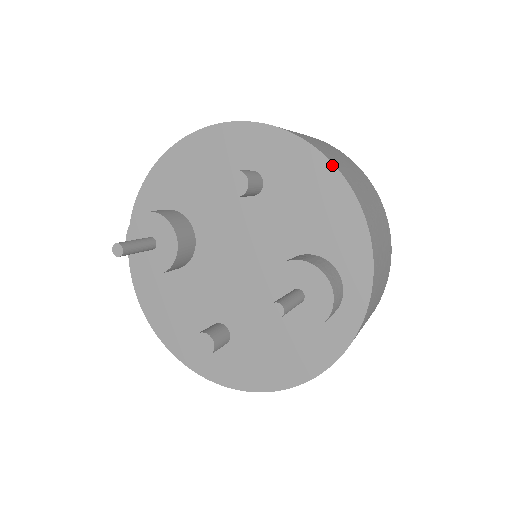
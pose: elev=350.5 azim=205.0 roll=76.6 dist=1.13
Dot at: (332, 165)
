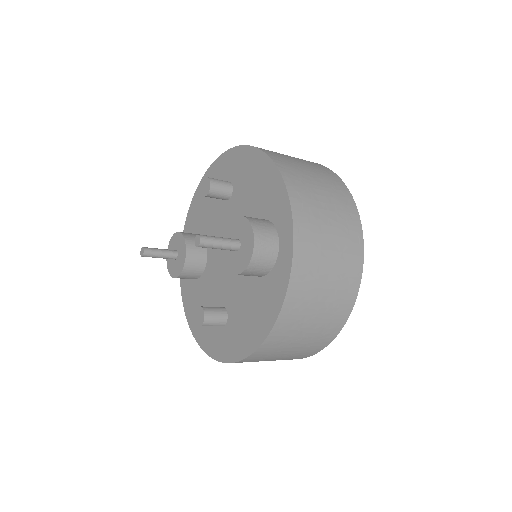
Dot at: (261, 151)
